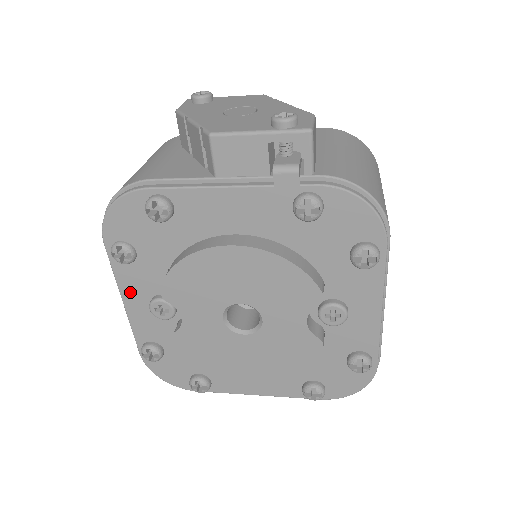
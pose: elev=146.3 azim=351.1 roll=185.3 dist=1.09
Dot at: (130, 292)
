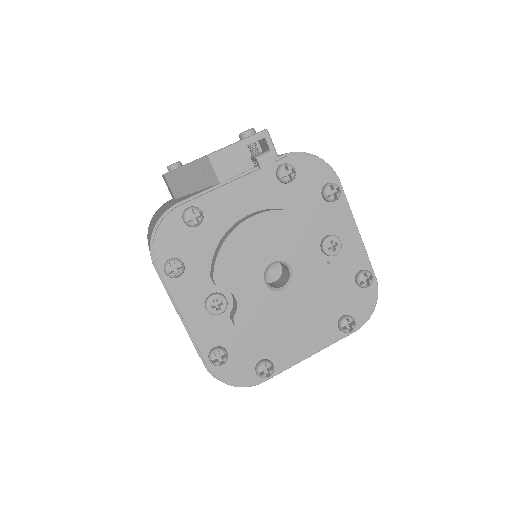
Dot at: (186, 304)
